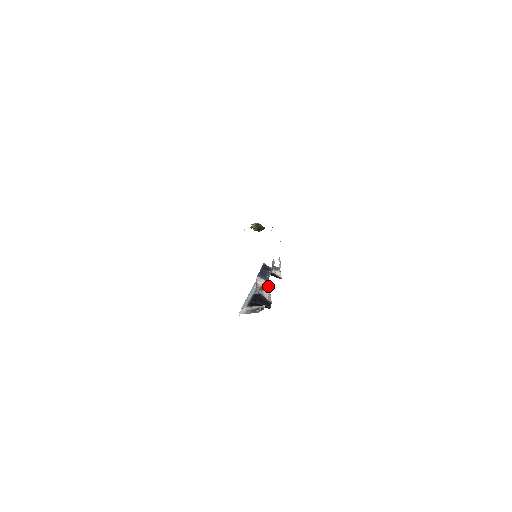
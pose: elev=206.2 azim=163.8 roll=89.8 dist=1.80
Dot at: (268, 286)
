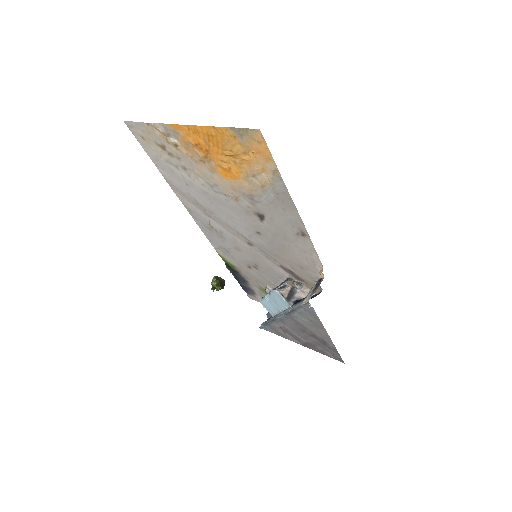
Dot at: (295, 281)
